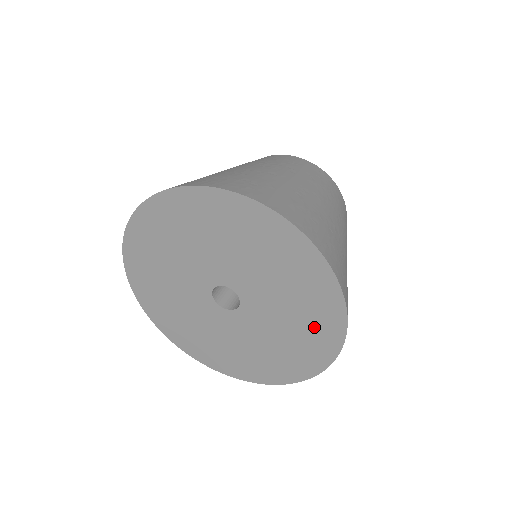
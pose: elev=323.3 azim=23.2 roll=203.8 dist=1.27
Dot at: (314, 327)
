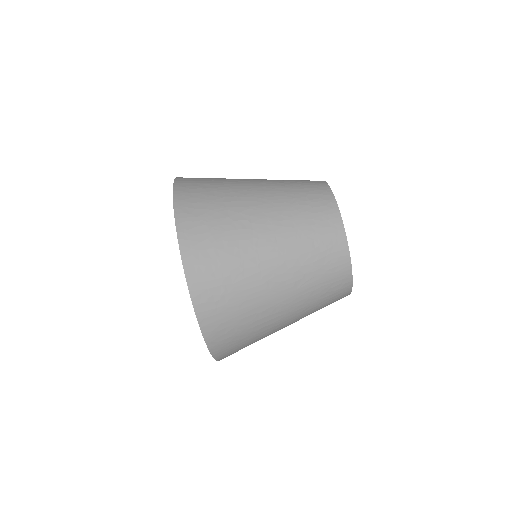
Dot at: occluded
